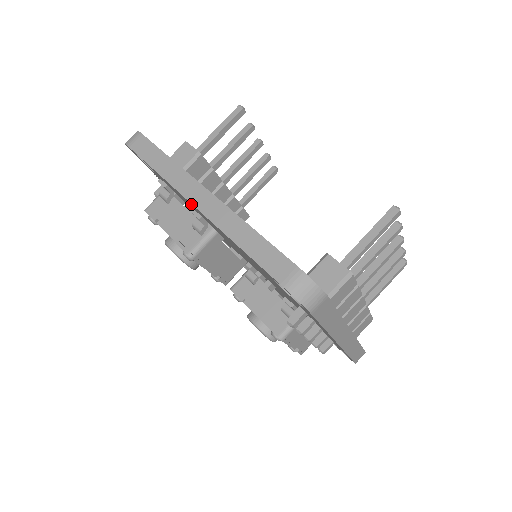
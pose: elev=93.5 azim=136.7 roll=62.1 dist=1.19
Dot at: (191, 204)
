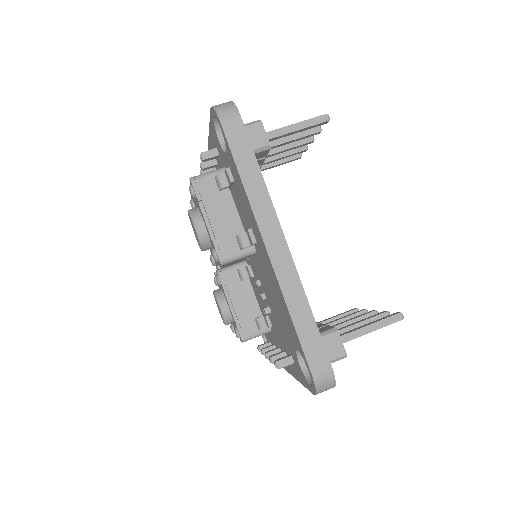
Dot at: (260, 236)
